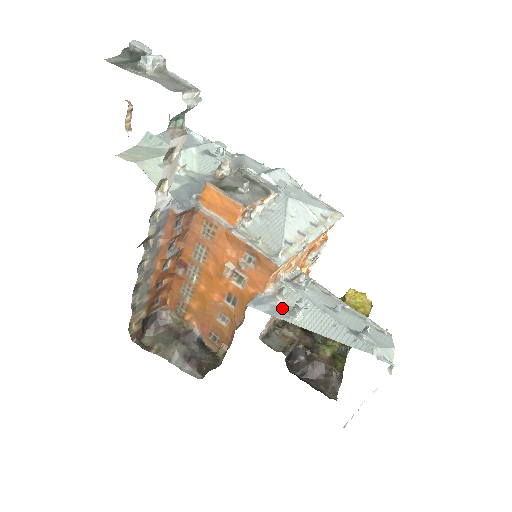
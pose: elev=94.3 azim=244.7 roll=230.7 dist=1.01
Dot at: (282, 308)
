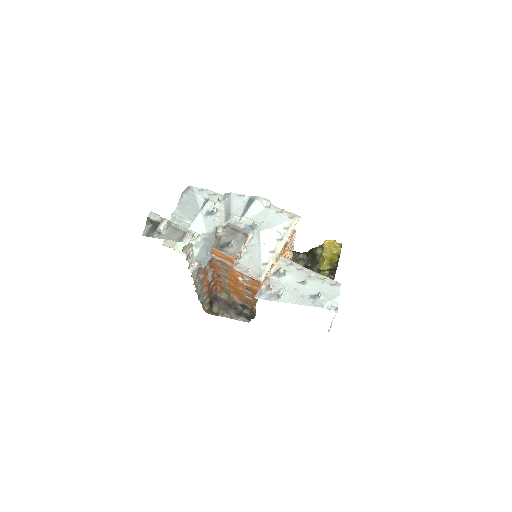
Dot at: (273, 294)
